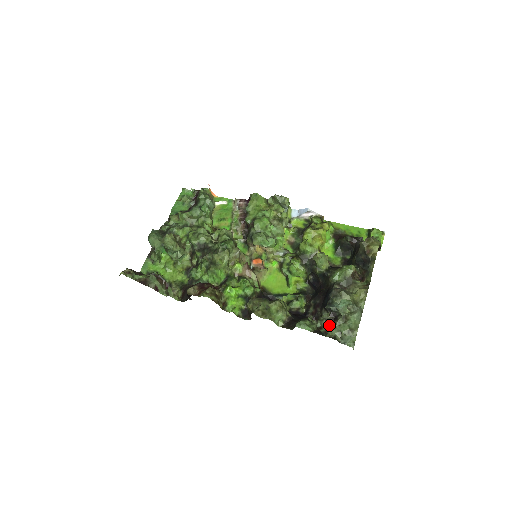
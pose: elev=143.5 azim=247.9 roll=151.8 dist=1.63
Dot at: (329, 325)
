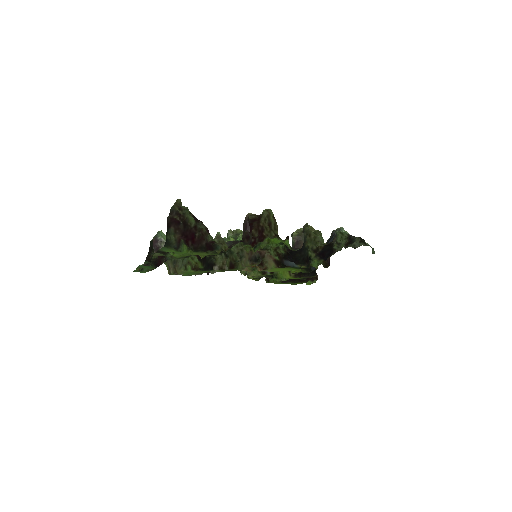
Dot at: occluded
